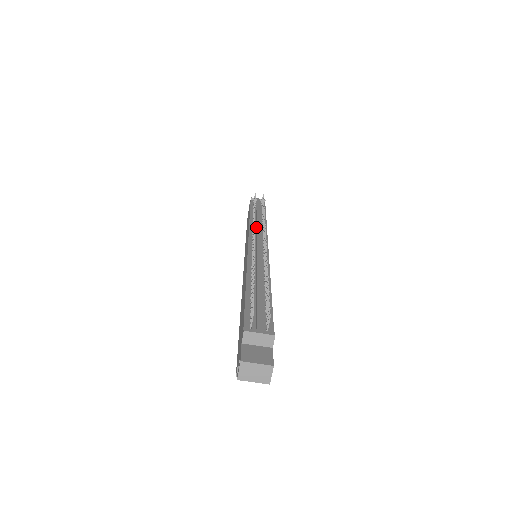
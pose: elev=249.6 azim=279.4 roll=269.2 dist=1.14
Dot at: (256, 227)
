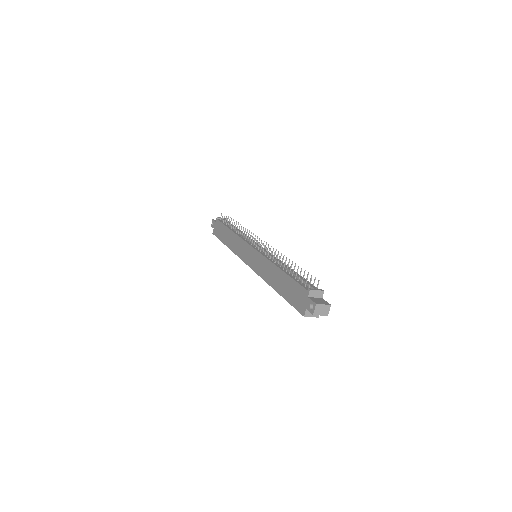
Dot at: (245, 237)
